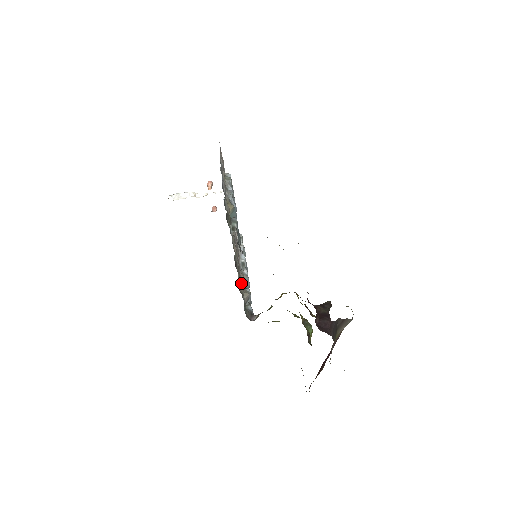
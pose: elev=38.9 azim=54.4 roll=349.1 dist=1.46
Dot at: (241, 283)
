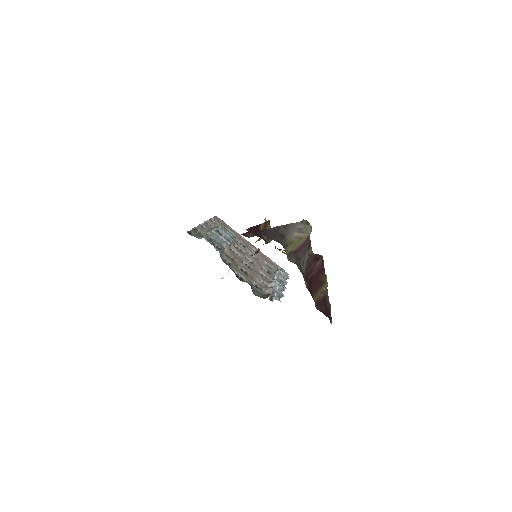
Dot at: (253, 281)
